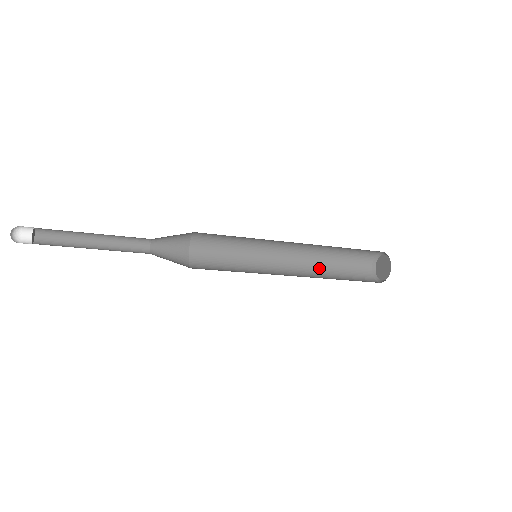
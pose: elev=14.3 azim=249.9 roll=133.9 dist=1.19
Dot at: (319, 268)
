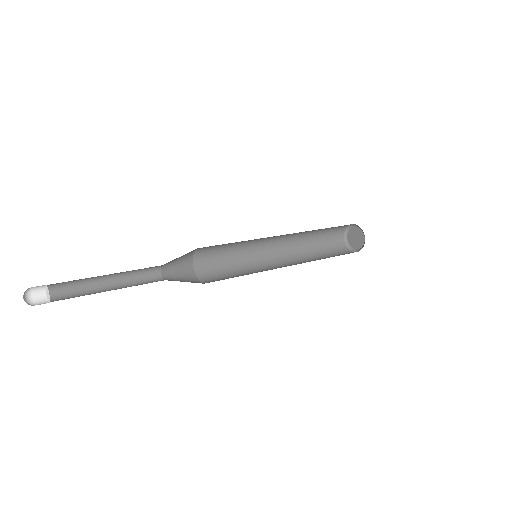
Dot at: (303, 243)
